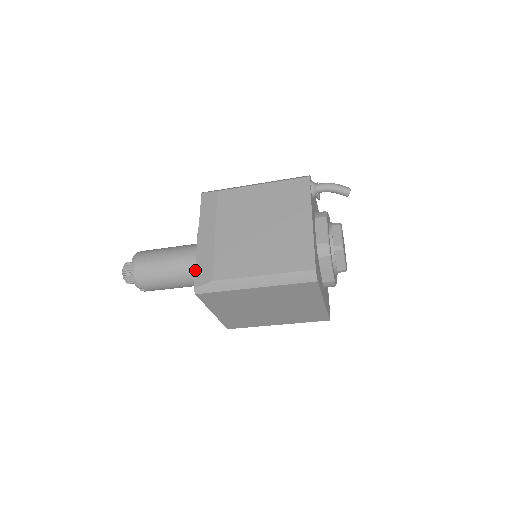
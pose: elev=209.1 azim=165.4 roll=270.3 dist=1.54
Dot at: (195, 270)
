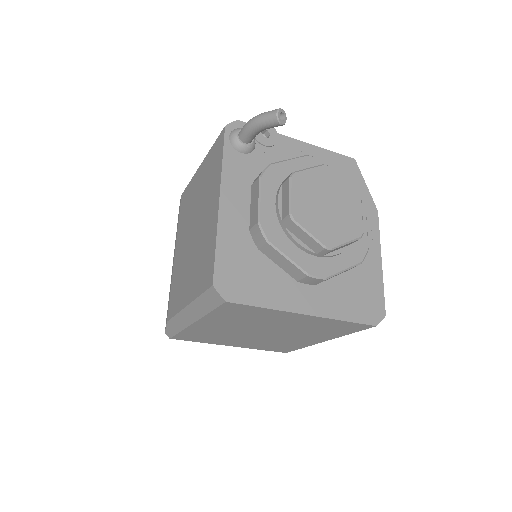
Dot at: occluded
